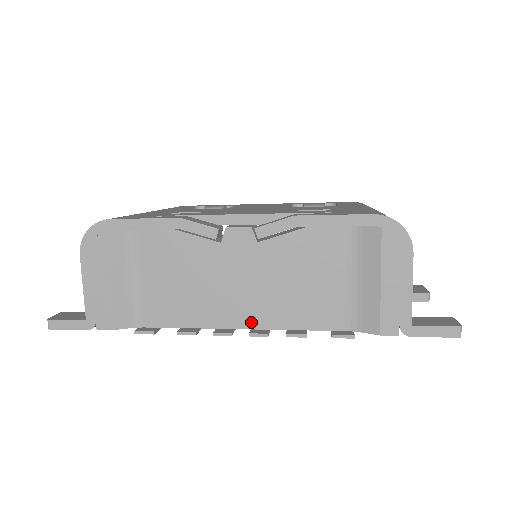
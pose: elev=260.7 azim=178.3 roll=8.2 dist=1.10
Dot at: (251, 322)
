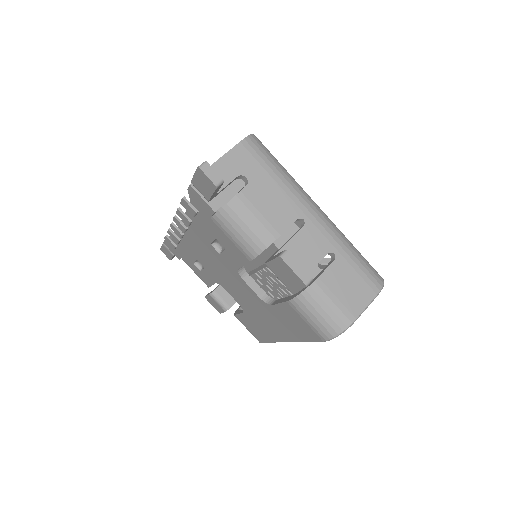
Dot at: occluded
